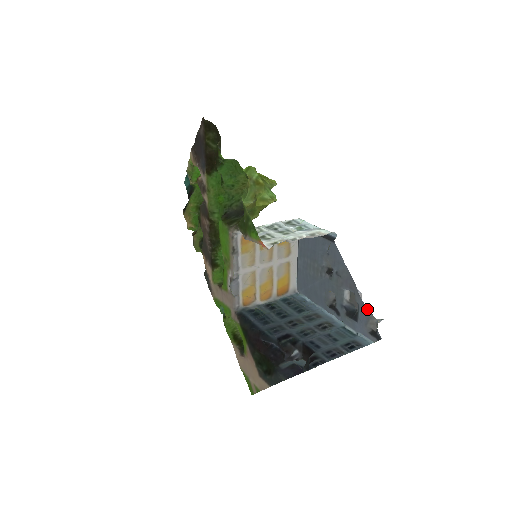
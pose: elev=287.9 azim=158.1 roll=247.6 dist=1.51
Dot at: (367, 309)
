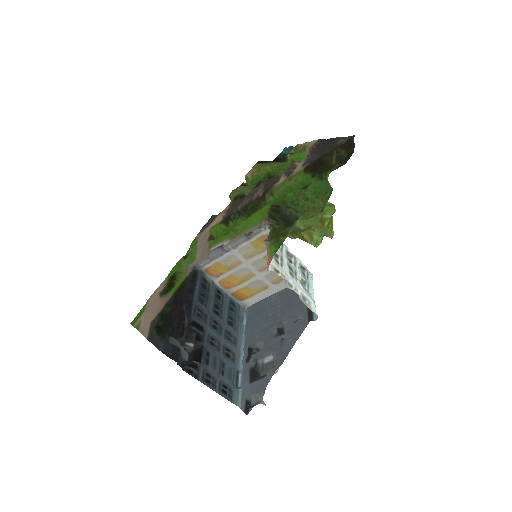
Dot at: occluded
